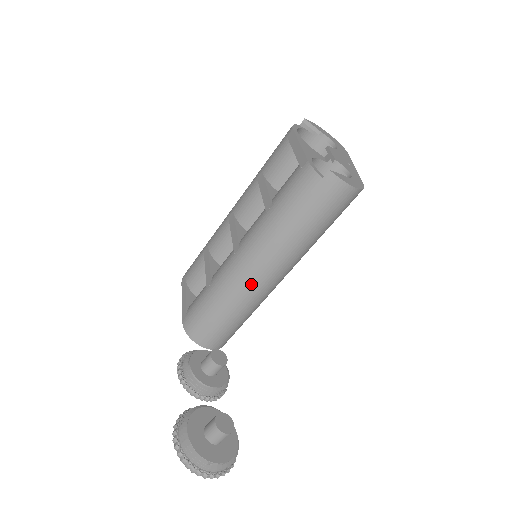
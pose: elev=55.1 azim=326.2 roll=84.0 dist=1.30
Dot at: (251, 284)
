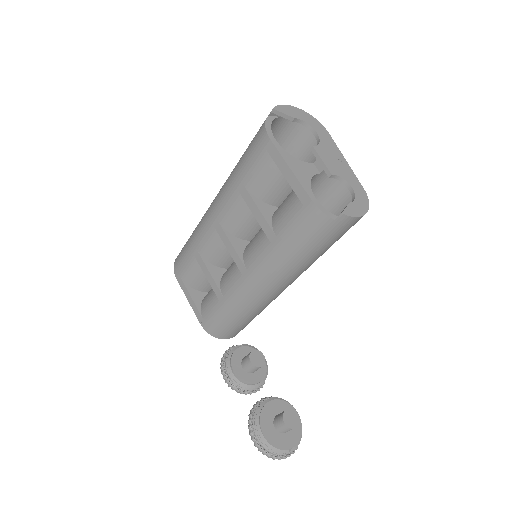
Dot at: (269, 298)
